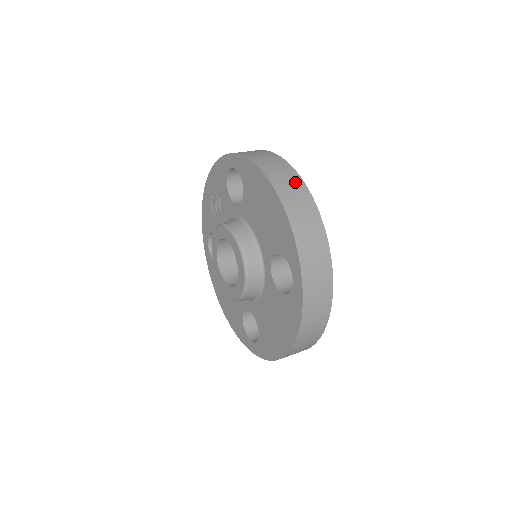
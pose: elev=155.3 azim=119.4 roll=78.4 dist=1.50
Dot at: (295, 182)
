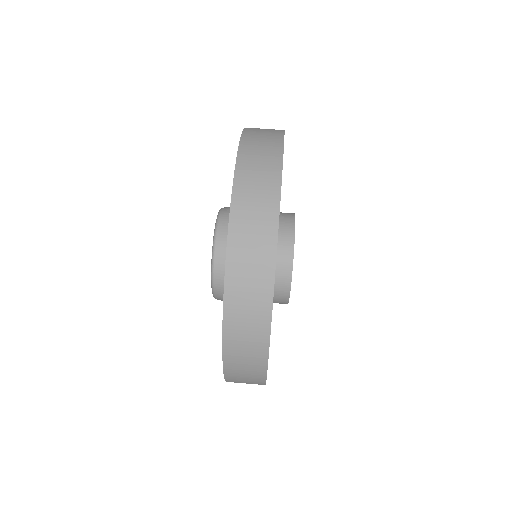
Dot at: (270, 159)
